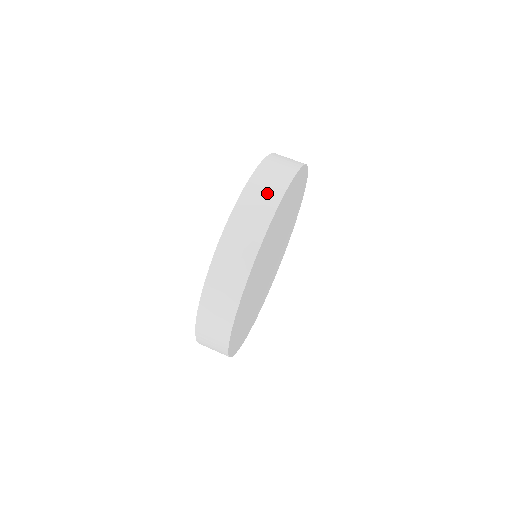
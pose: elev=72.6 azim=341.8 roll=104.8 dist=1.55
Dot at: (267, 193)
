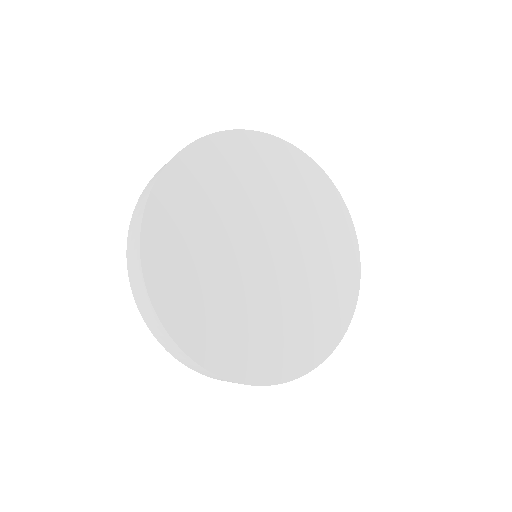
Dot at: occluded
